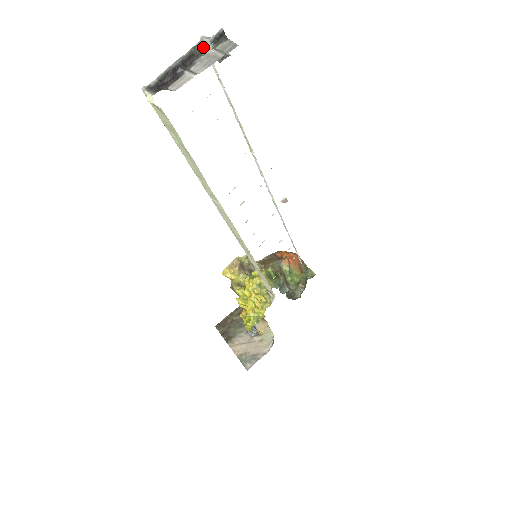
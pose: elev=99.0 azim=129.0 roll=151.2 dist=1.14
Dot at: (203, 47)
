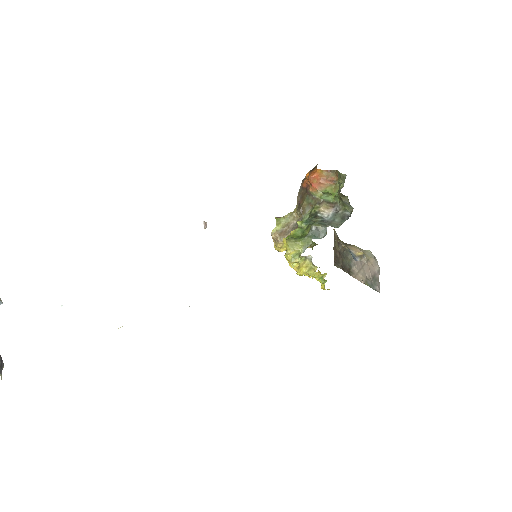
Dot at: out of frame
